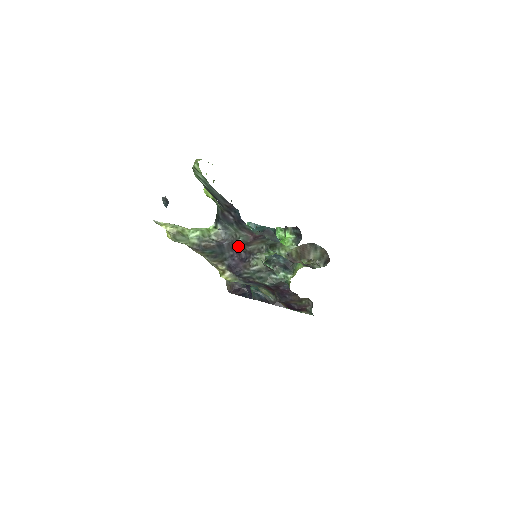
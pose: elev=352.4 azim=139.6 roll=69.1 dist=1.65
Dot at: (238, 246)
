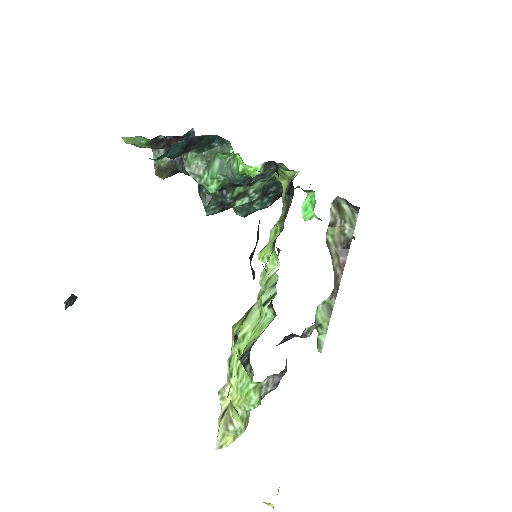
Dot at: occluded
